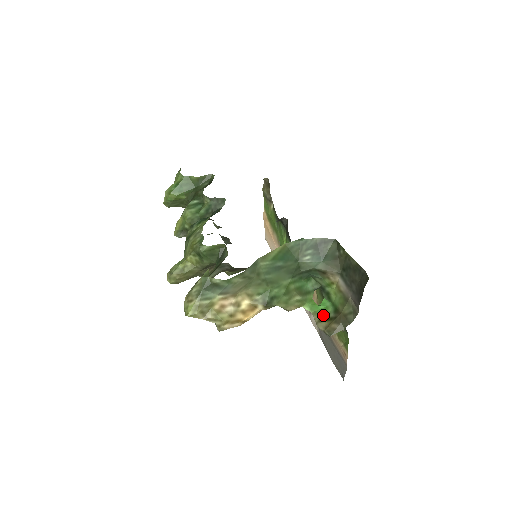
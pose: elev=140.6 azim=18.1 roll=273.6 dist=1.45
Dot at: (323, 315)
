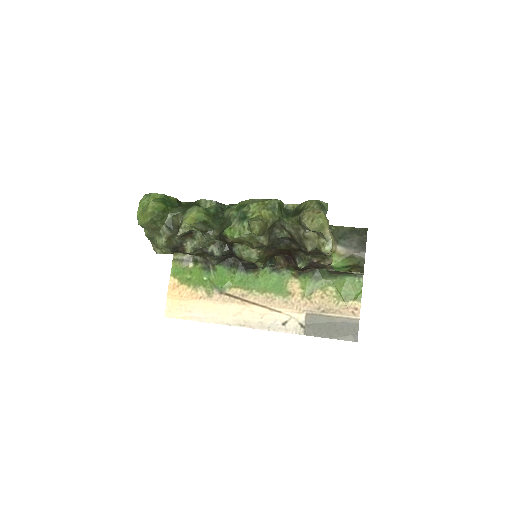
Dot at: occluded
